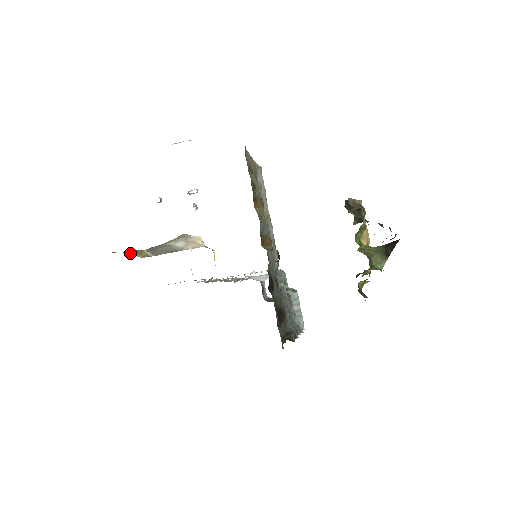
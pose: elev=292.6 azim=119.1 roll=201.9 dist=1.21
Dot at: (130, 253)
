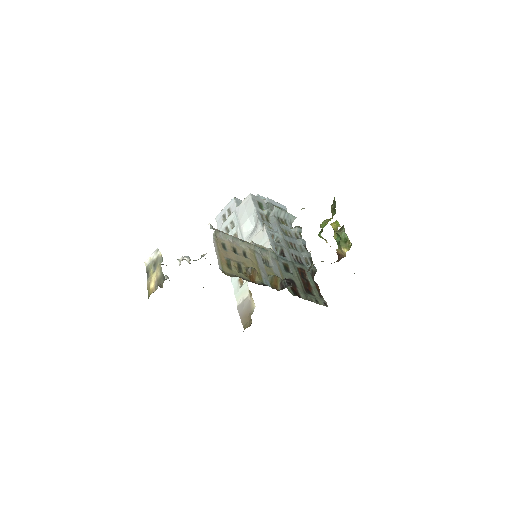
Dot at: occluded
